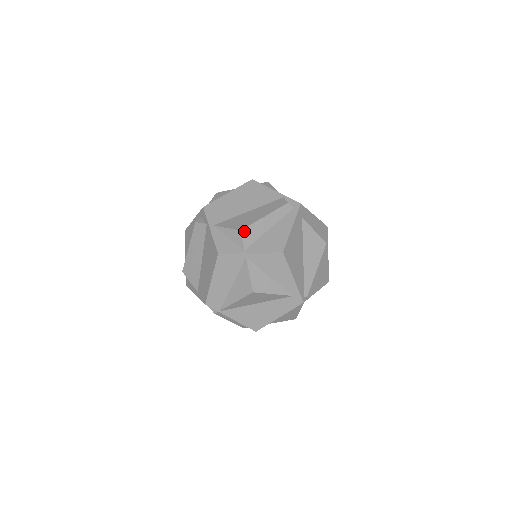
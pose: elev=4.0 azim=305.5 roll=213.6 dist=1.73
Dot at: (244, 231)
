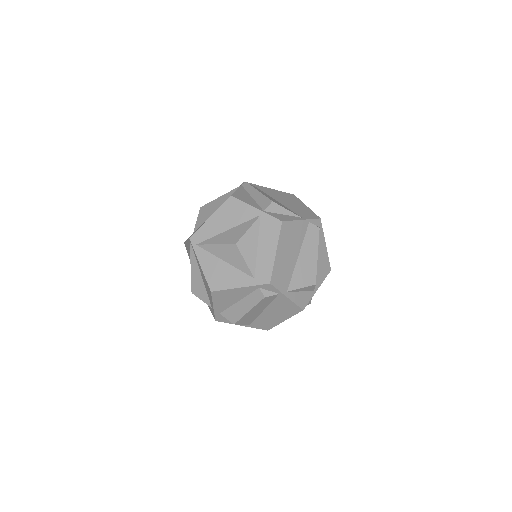
Dot at: occluded
